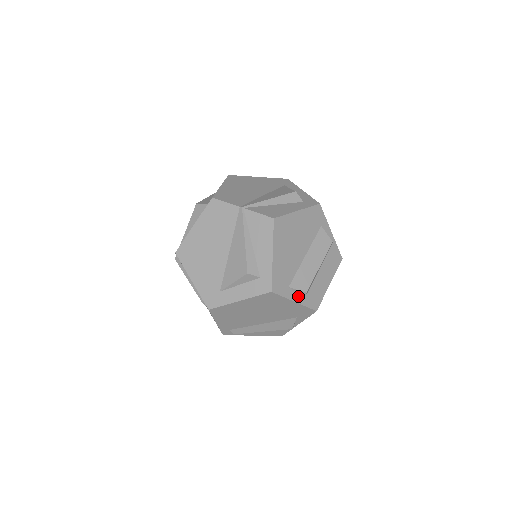
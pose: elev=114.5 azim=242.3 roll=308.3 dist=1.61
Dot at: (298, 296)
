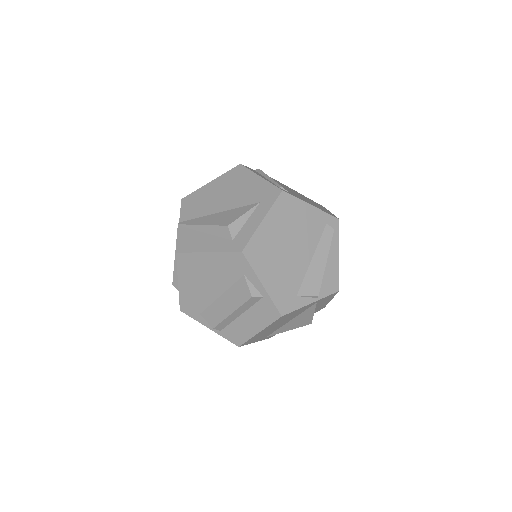
Dot at: occluded
